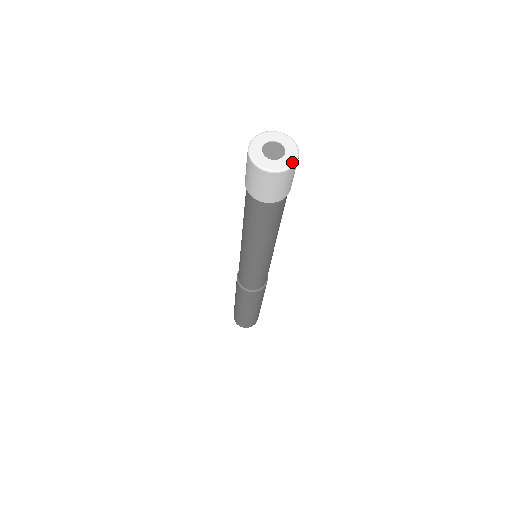
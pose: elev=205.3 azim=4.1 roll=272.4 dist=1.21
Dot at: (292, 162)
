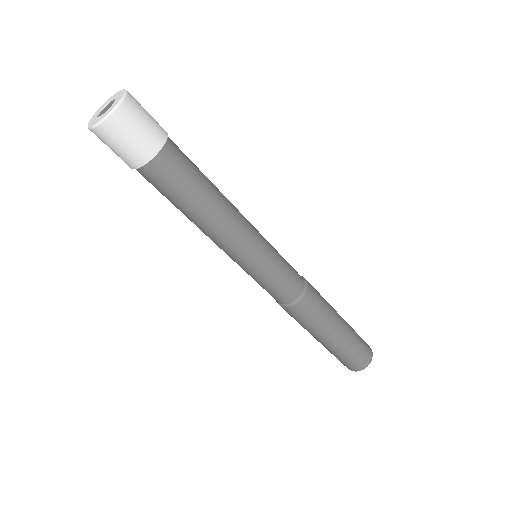
Dot at: (109, 111)
